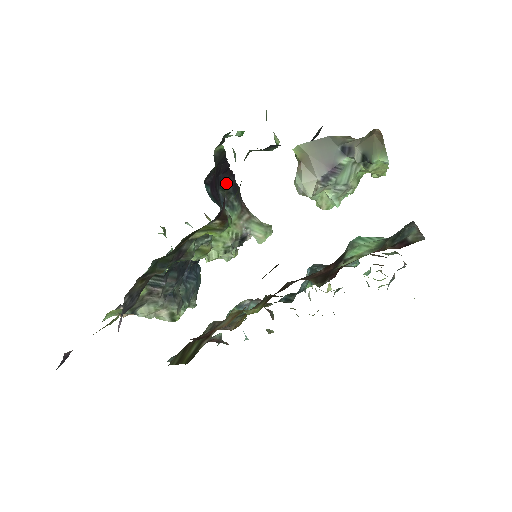
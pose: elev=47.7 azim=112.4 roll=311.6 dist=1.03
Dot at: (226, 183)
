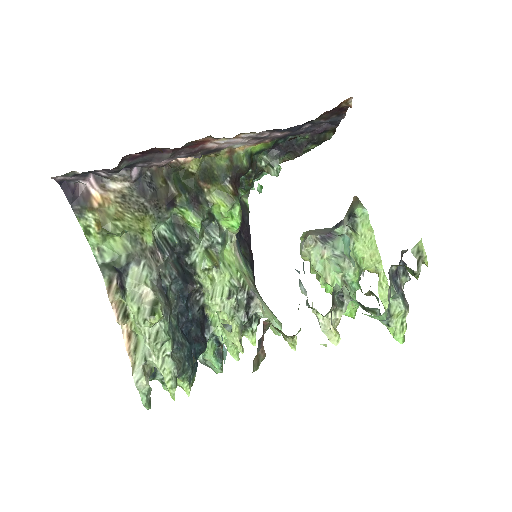
Dot at: (243, 185)
